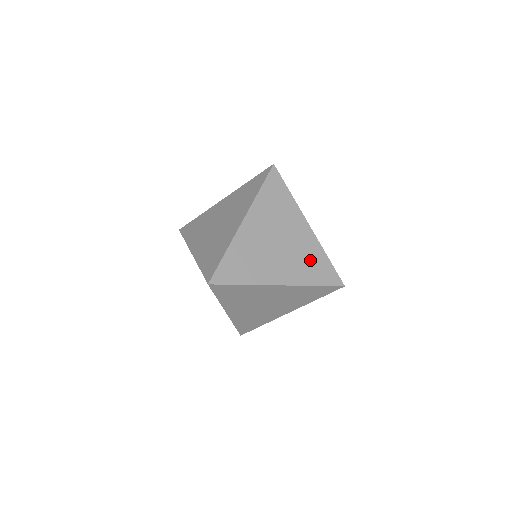
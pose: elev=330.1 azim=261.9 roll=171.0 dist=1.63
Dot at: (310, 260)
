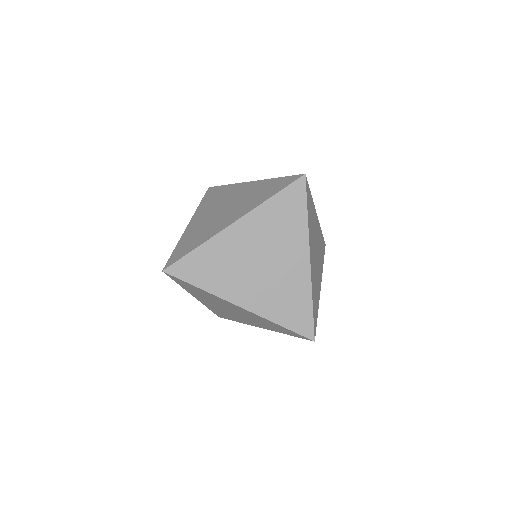
Dot at: (289, 296)
